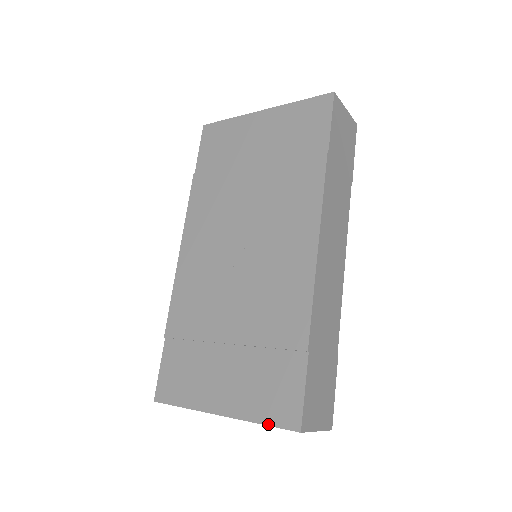
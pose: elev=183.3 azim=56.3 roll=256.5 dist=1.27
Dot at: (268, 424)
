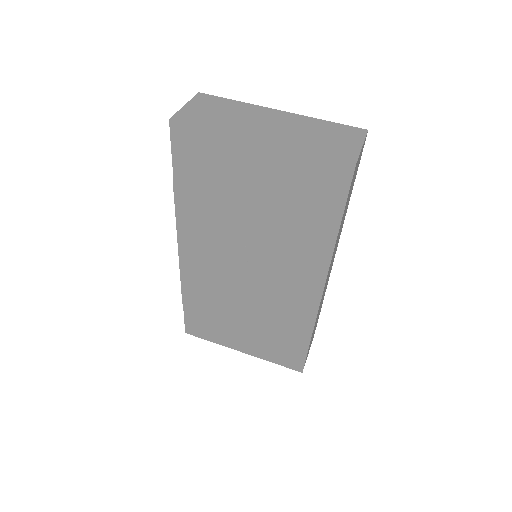
Dot at: occluded
